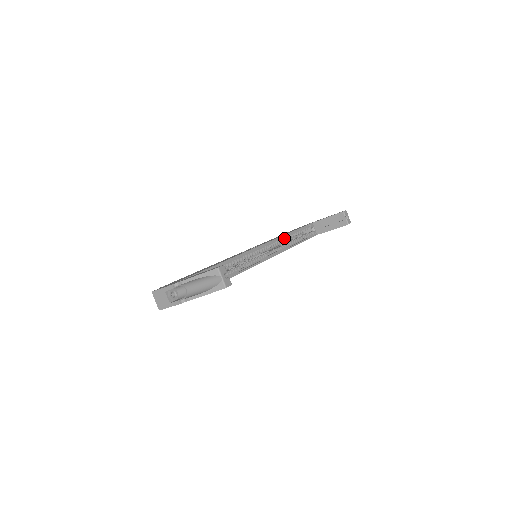
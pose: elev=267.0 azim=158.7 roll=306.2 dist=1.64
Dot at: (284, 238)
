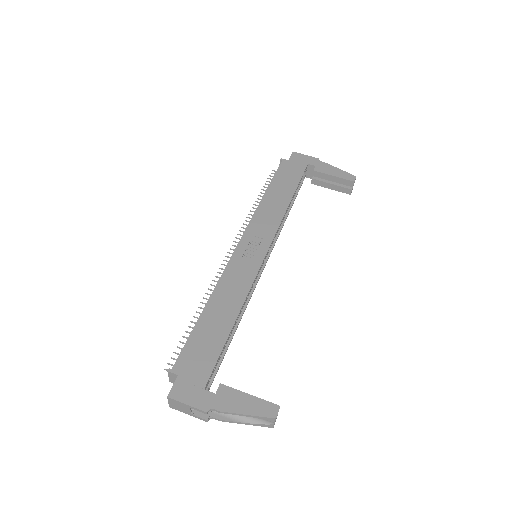
Dot at: (283, 212)
